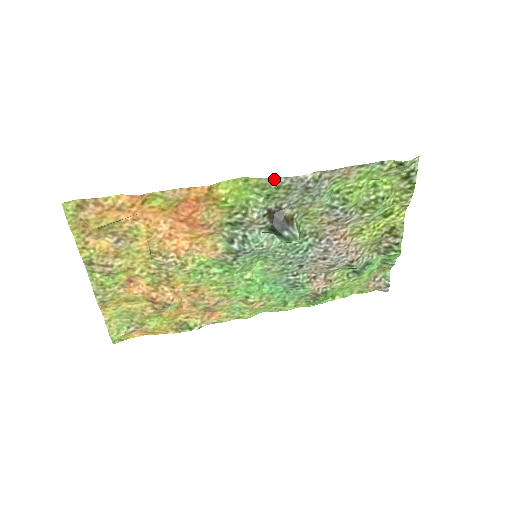
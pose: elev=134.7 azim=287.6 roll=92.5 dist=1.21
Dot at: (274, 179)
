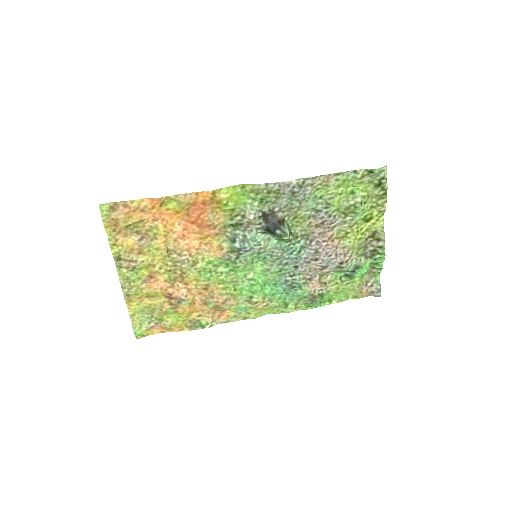
Dot at: (265, 185)
